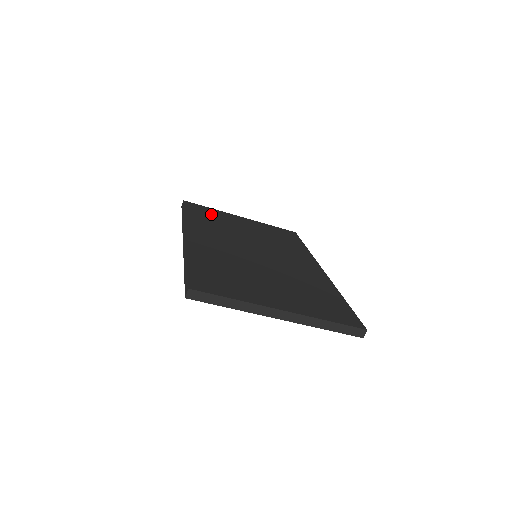
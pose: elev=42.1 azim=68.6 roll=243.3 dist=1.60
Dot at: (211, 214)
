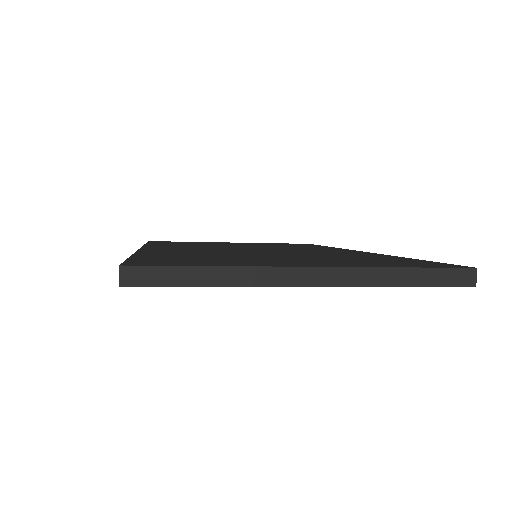
Dot at: occluded
